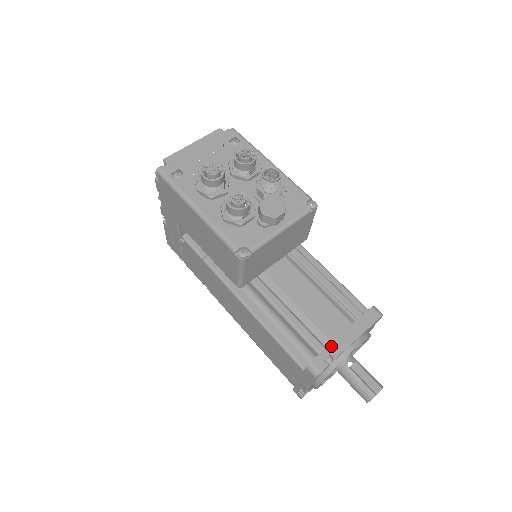
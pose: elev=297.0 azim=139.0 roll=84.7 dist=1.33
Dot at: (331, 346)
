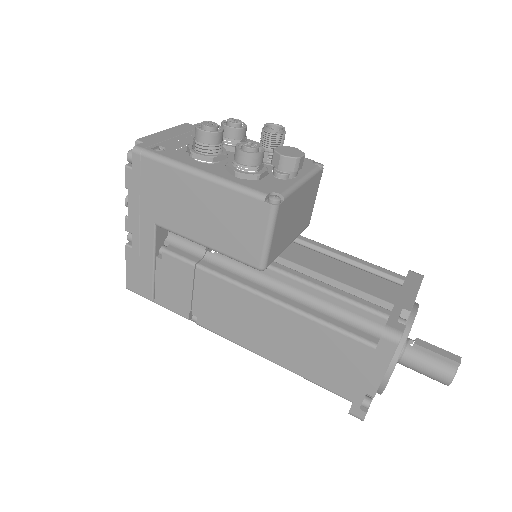
Dot at: (396, 308)
